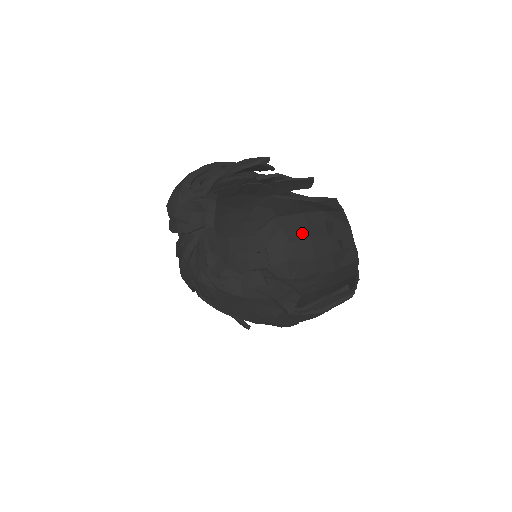
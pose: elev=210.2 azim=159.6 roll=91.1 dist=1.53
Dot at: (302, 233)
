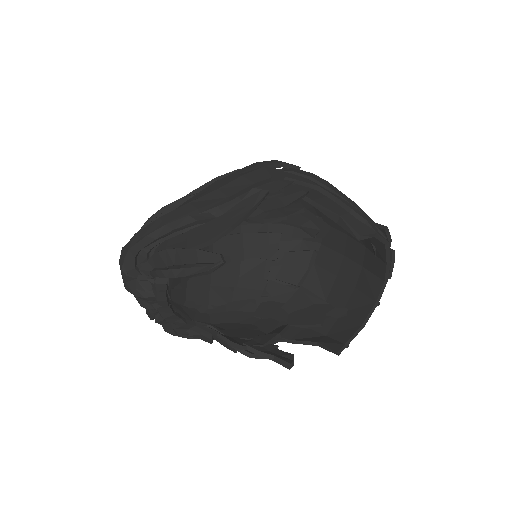
Dot at: occluded
